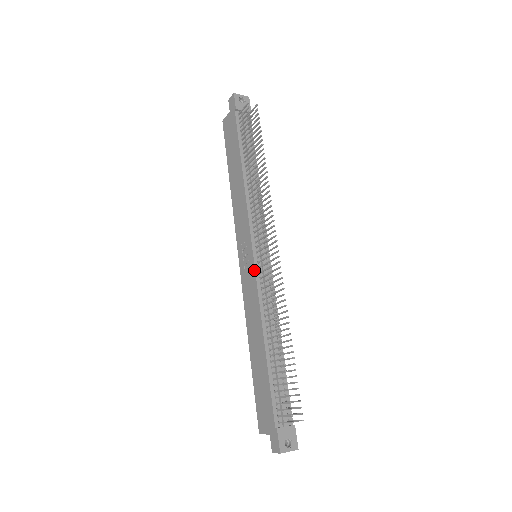
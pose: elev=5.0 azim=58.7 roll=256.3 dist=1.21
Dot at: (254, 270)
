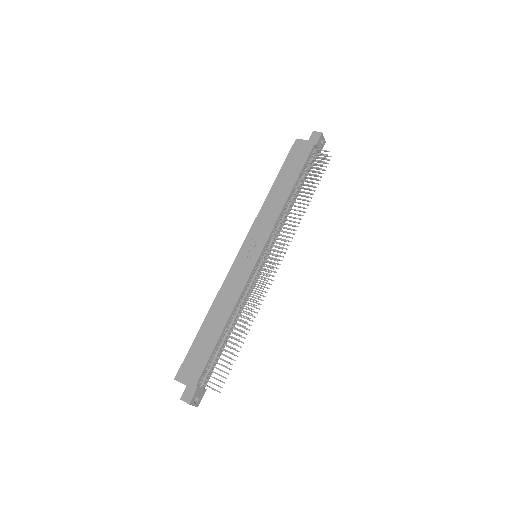
Dot at: (253, 267)
